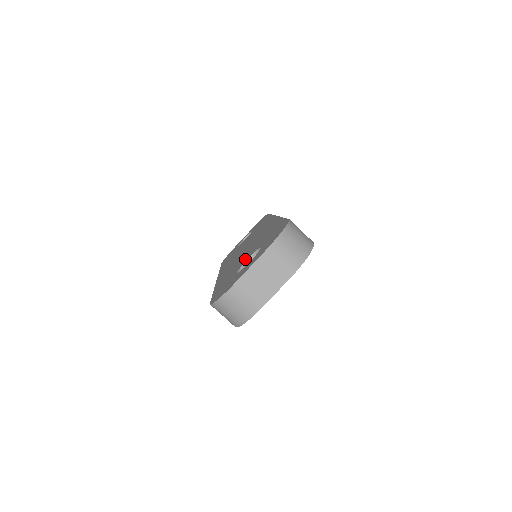
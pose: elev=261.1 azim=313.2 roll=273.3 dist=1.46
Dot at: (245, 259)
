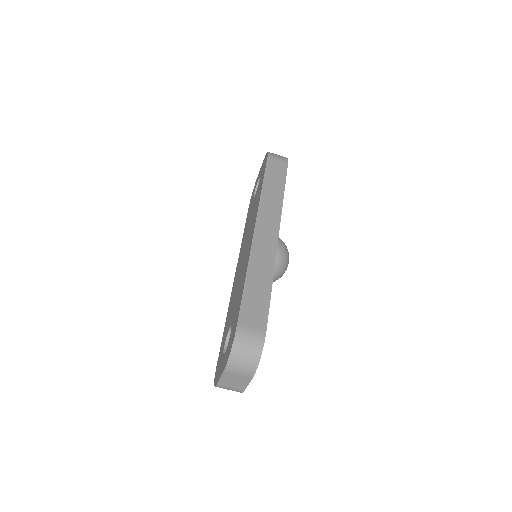
Dot at: (230, 320)
